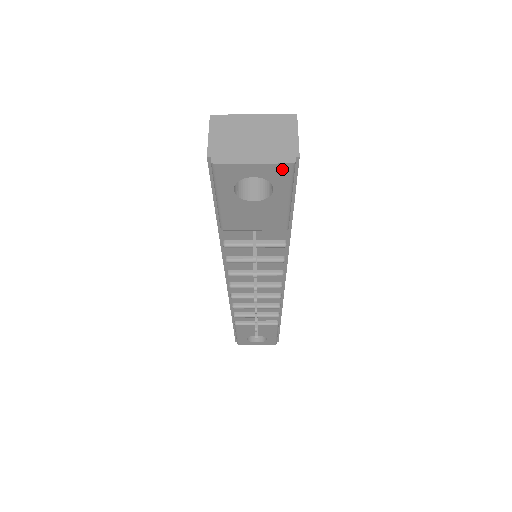
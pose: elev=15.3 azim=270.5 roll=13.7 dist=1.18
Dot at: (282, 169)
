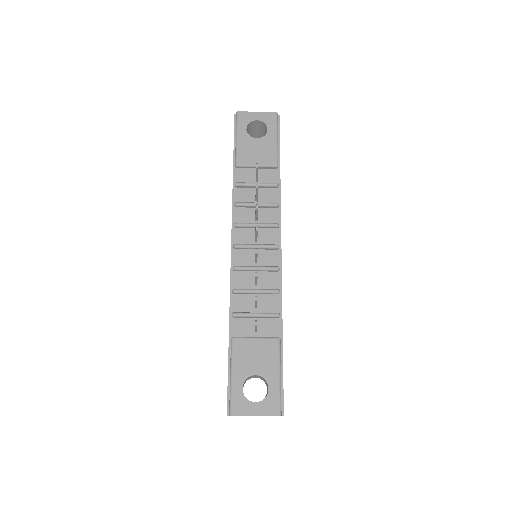
Dot at: (271, 116)
